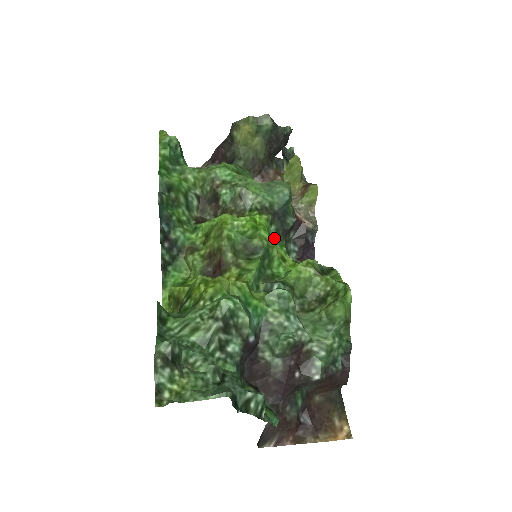
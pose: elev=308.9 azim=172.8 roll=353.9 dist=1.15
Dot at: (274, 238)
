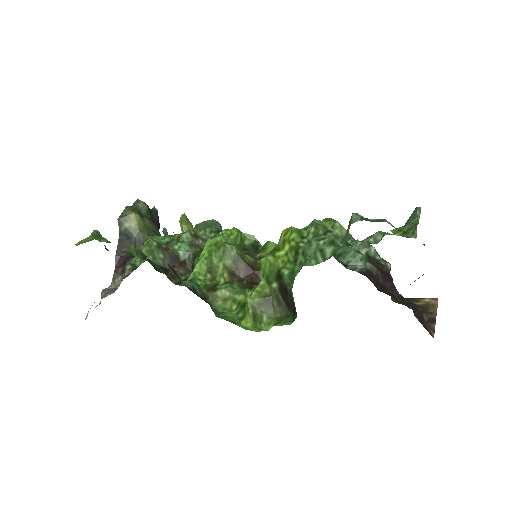
Dot at: occluded
